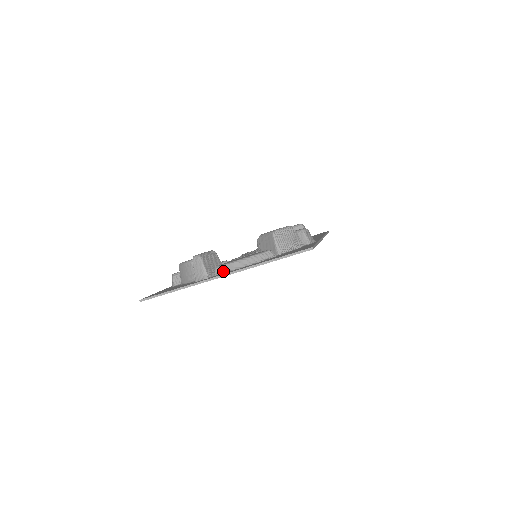
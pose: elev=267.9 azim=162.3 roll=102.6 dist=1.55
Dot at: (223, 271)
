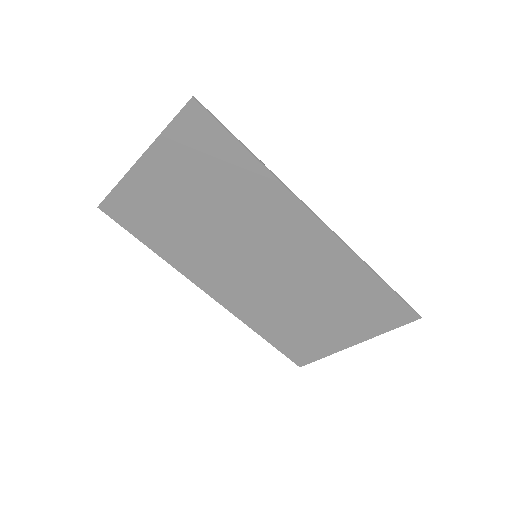
Dot at: (152, 169)
